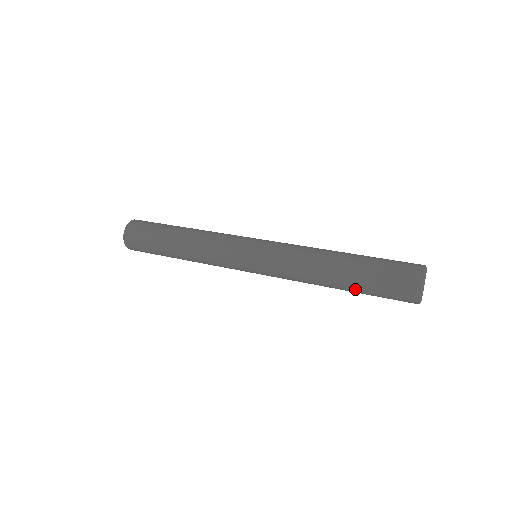
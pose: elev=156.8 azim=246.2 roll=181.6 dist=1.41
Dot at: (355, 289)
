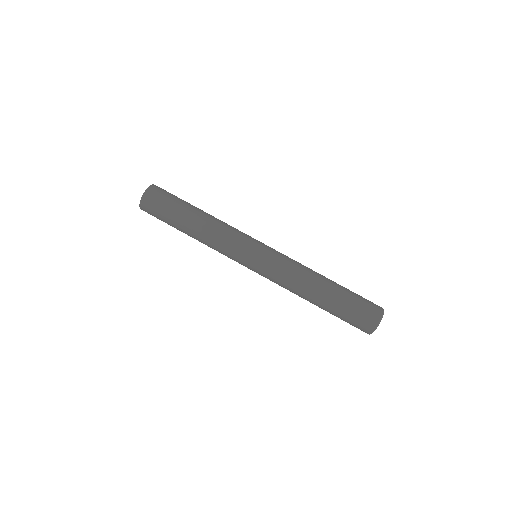
Dot at: (329, 309)
